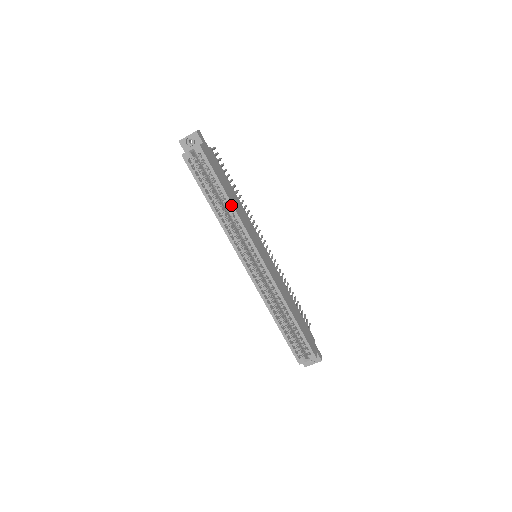
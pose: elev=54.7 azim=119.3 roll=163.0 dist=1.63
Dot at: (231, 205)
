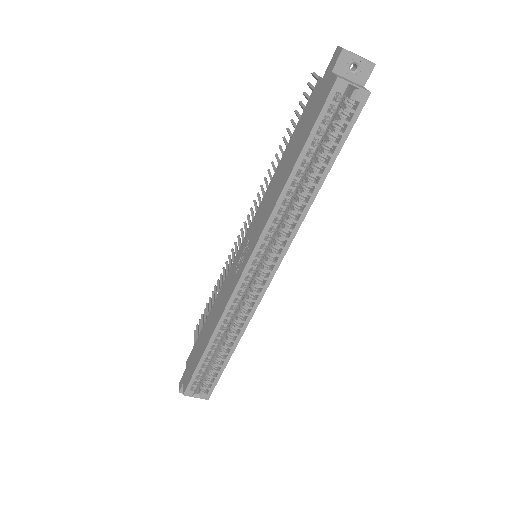
Dot at: (314, 195)
